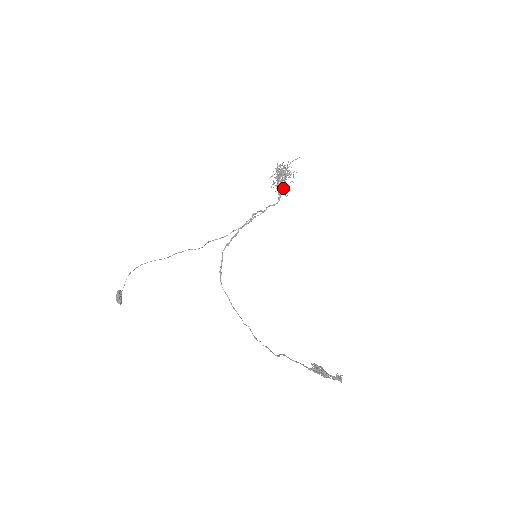
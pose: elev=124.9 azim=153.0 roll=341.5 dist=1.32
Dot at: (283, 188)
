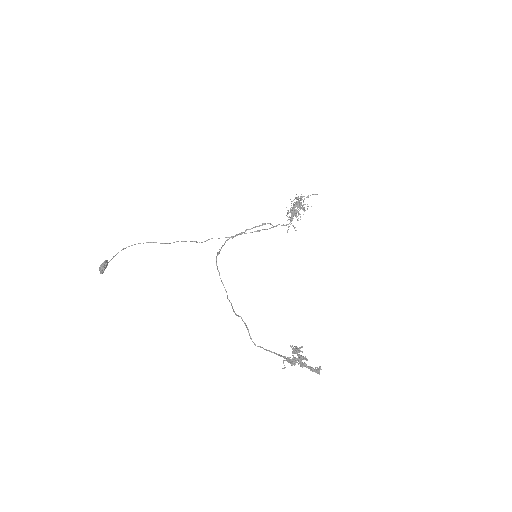
Dot at: (296, 216)
